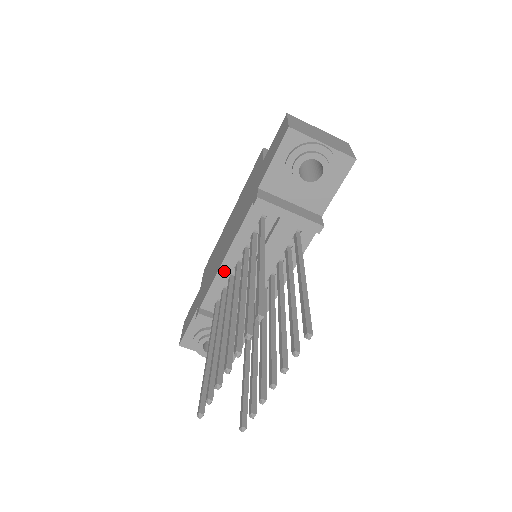
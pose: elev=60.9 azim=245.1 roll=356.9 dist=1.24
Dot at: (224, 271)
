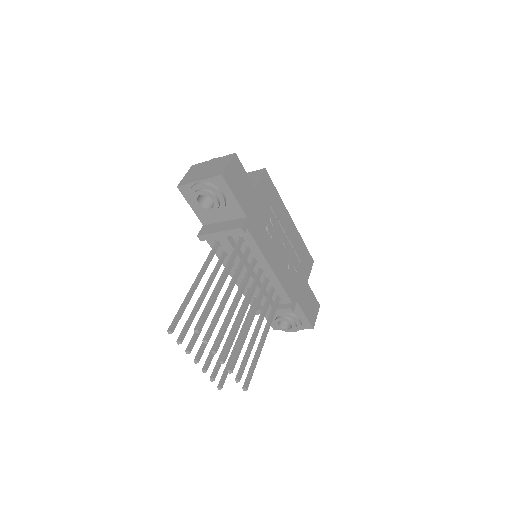
Dot at: (237, 280)
